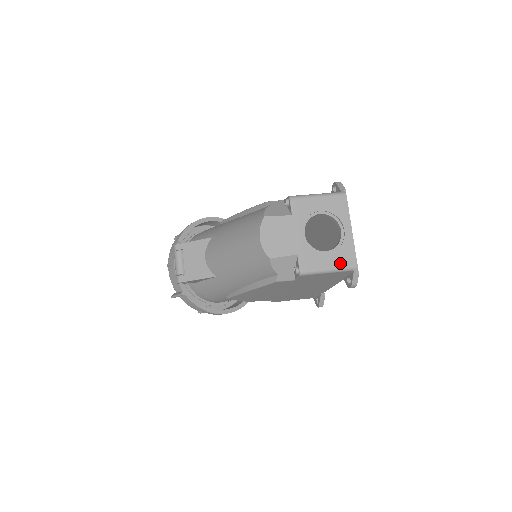
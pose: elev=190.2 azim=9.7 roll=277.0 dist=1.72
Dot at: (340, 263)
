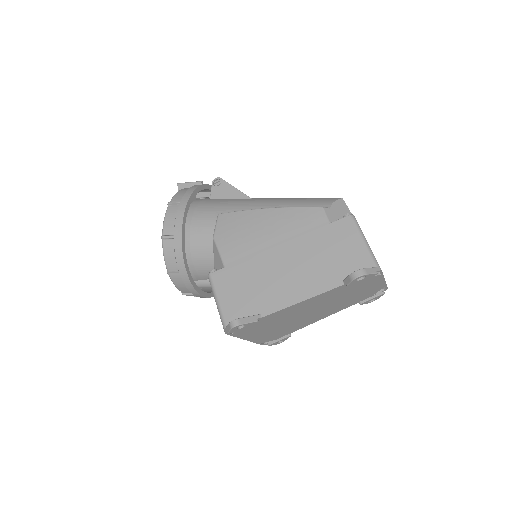
Dot at: occluded
